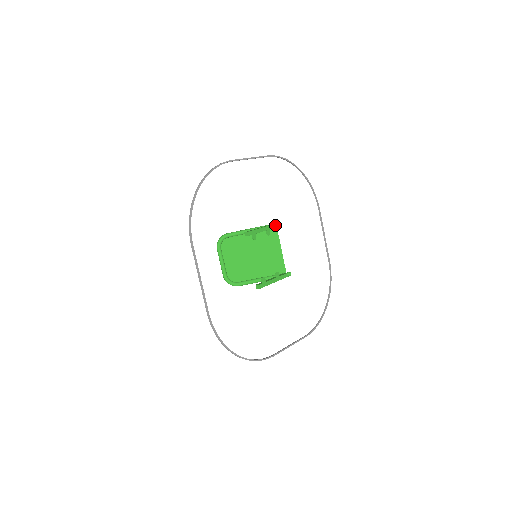
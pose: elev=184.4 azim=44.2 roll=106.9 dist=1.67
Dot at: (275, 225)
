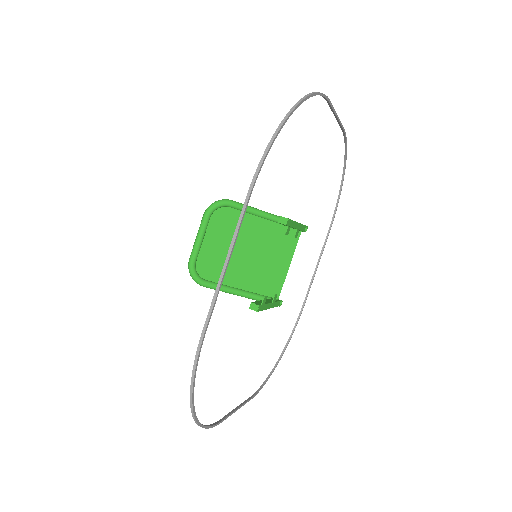
Dot at: (304, 227)
